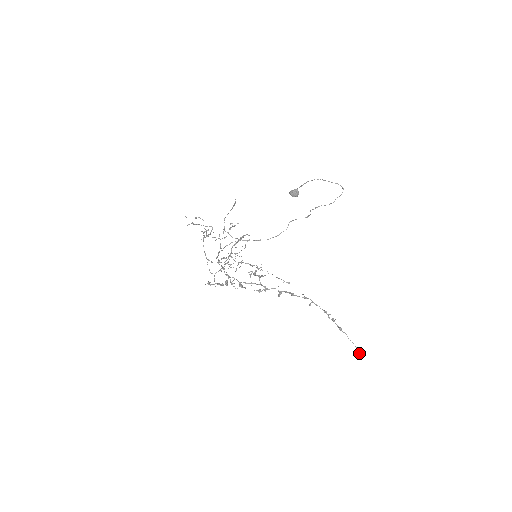
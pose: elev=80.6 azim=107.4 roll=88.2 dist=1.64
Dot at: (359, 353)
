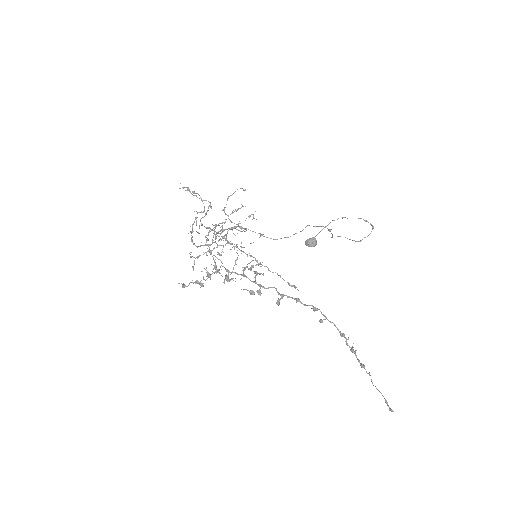
Dot at: (390, 409)
